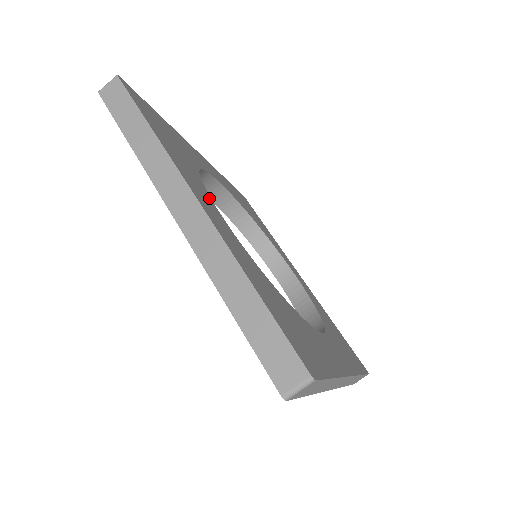
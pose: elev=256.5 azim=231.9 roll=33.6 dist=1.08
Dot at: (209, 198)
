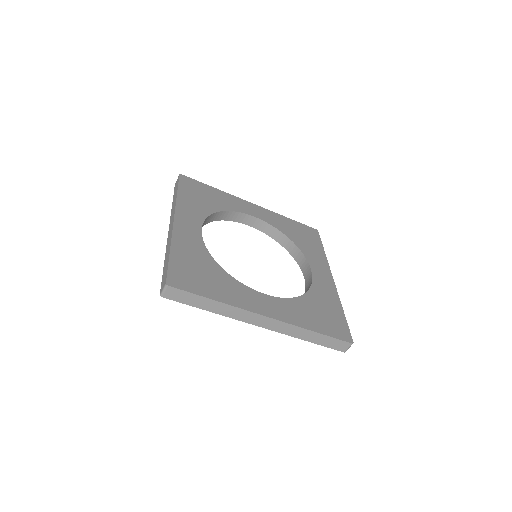
Dot at: (251, 291)
